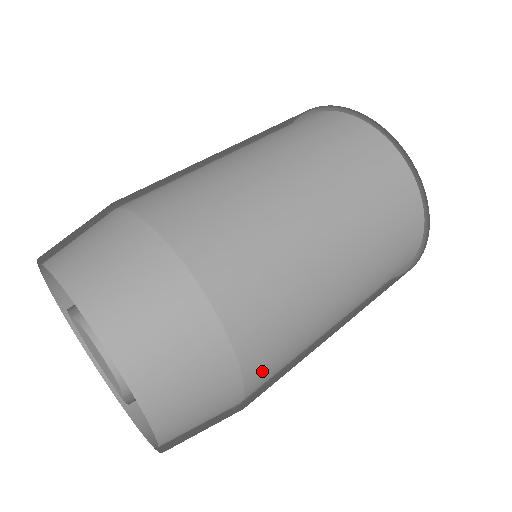
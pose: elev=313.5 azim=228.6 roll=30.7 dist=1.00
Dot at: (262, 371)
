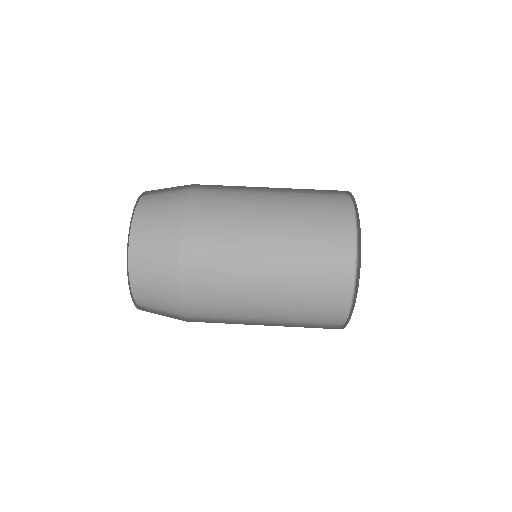
Dot at: occluded
